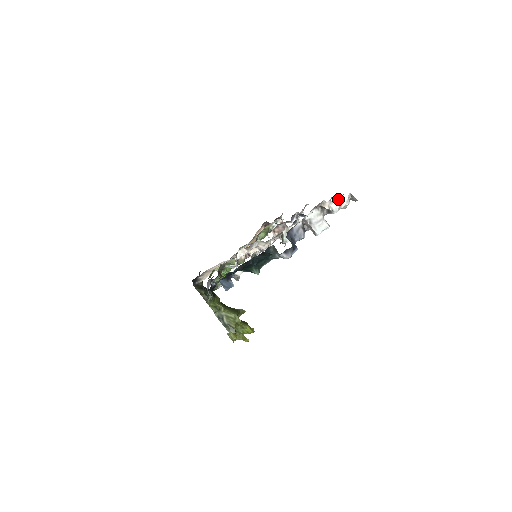
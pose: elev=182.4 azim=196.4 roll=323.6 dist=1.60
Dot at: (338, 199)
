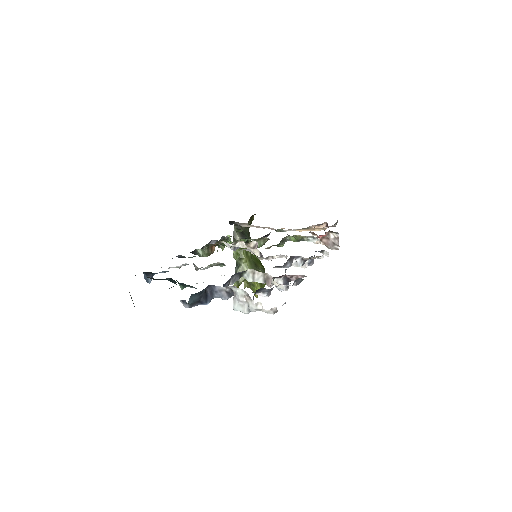
Dot at: (259, 303)
